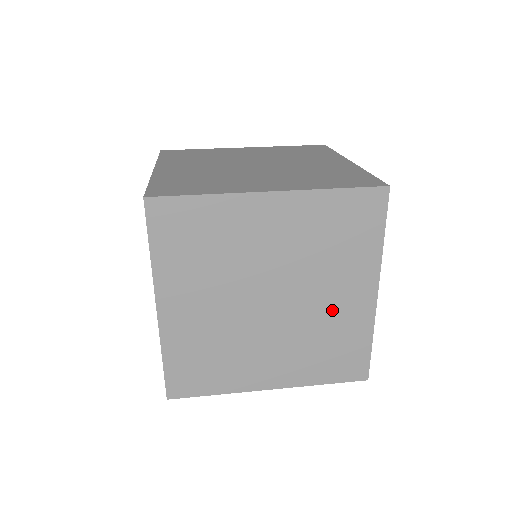
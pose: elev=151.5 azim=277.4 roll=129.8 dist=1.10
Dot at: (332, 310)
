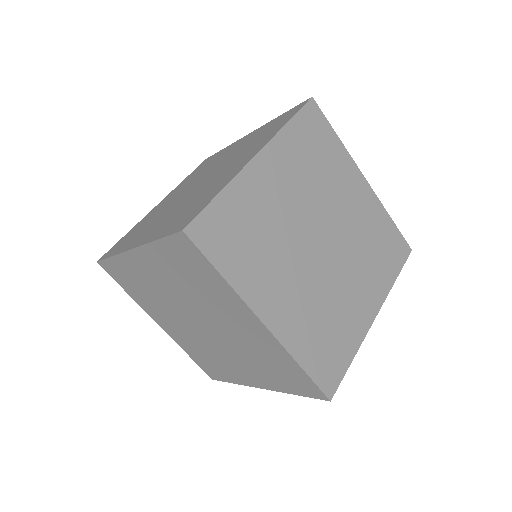
Dot at: (356, 216)
